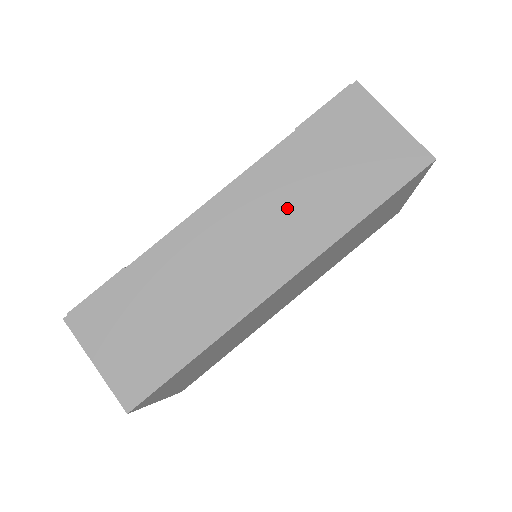
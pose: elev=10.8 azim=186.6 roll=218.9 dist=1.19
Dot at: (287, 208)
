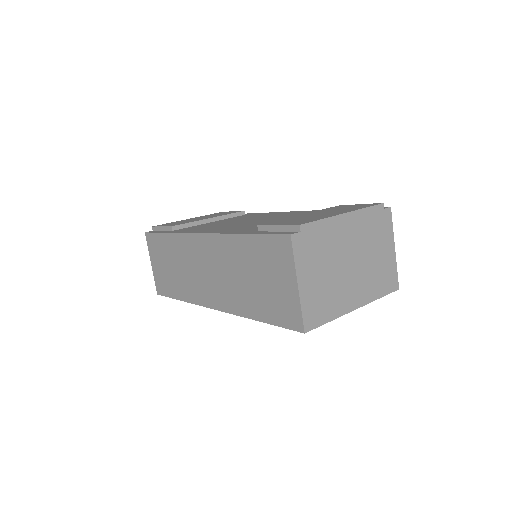
Dot at: (227, 275)
